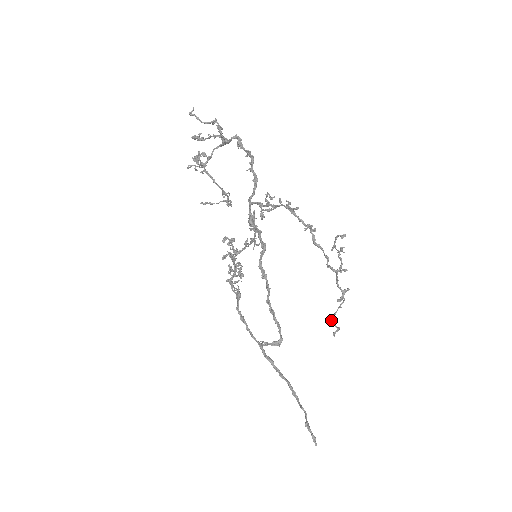
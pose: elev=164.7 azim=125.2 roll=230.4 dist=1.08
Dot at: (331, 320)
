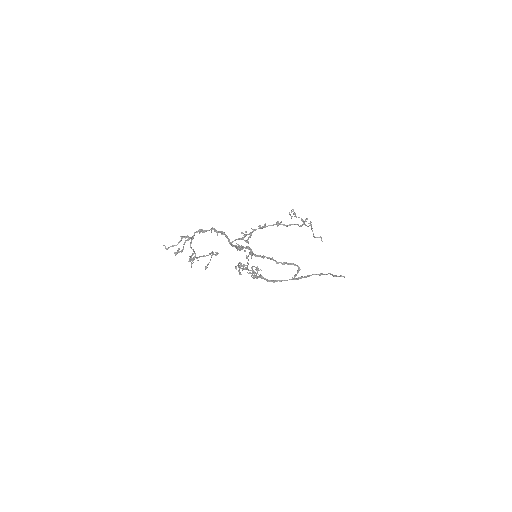
Dot at: occluded
